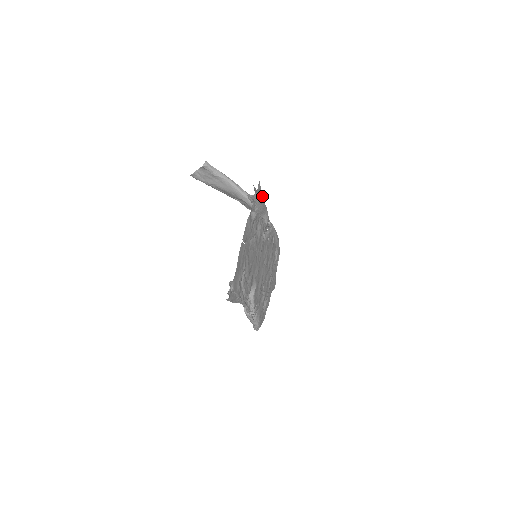
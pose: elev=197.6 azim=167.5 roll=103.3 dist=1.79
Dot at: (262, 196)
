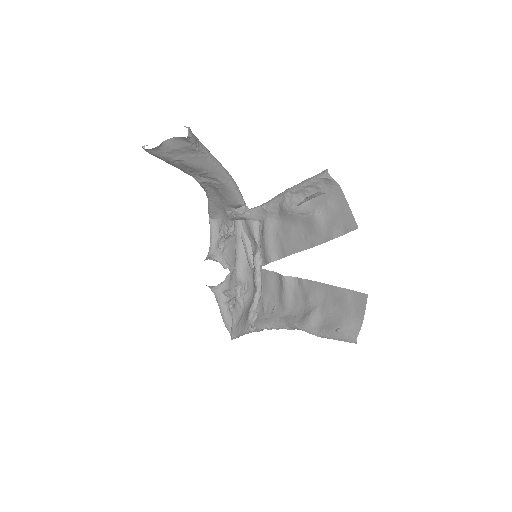
Dot at: occluded
